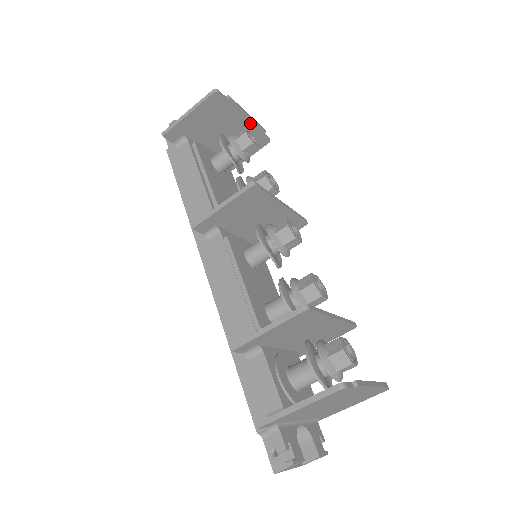
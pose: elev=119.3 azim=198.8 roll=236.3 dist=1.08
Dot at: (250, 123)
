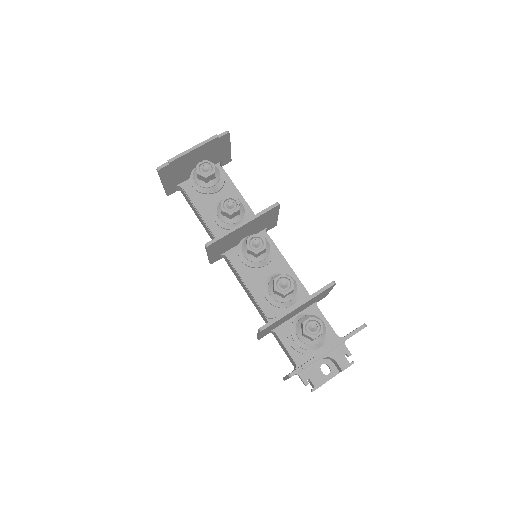
Dot at: (201, 148)
